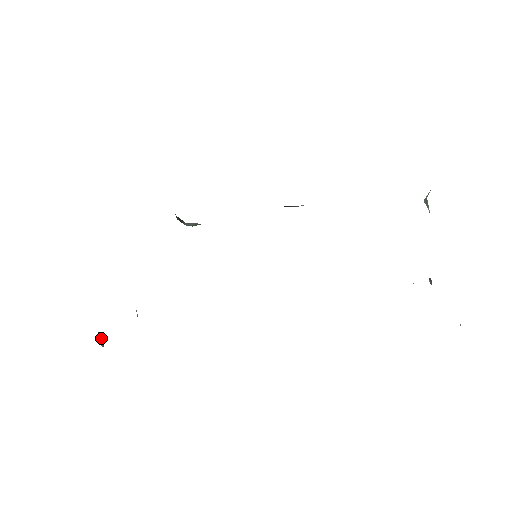
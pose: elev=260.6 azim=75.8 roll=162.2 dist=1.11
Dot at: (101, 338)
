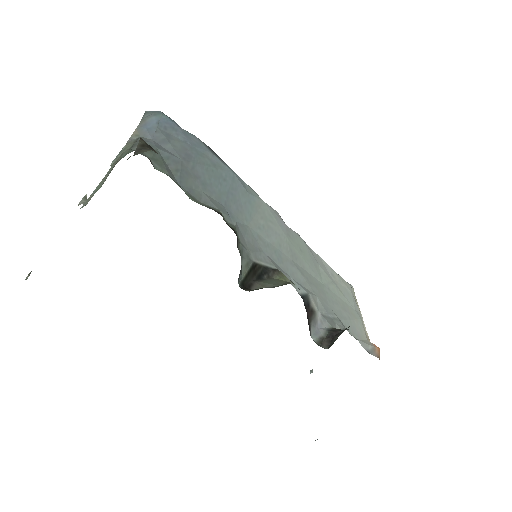
Dot at: (83, 197)
